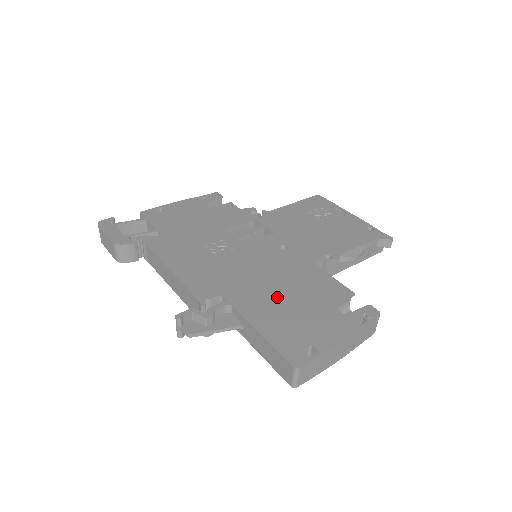
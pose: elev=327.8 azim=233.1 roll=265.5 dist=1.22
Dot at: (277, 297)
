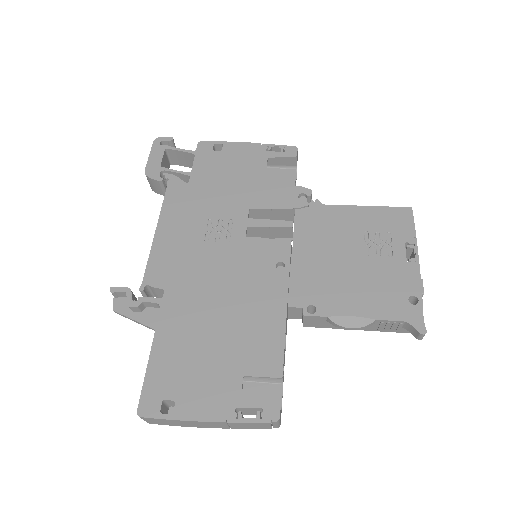
Dot at: (205, 326)
